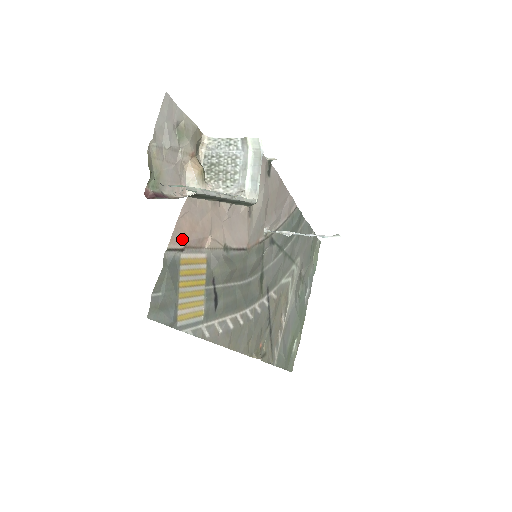
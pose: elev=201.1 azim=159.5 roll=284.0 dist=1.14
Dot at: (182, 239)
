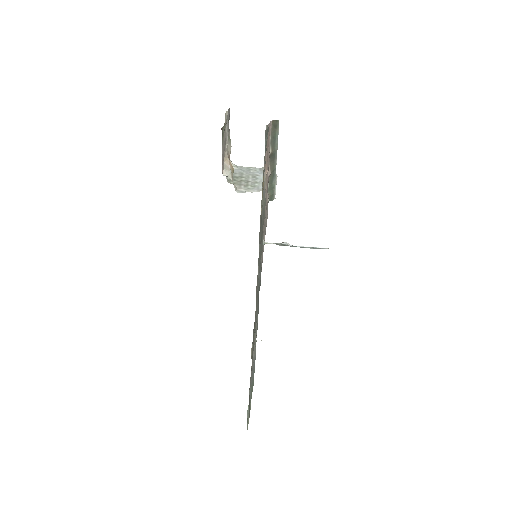
Dot at: occluded
